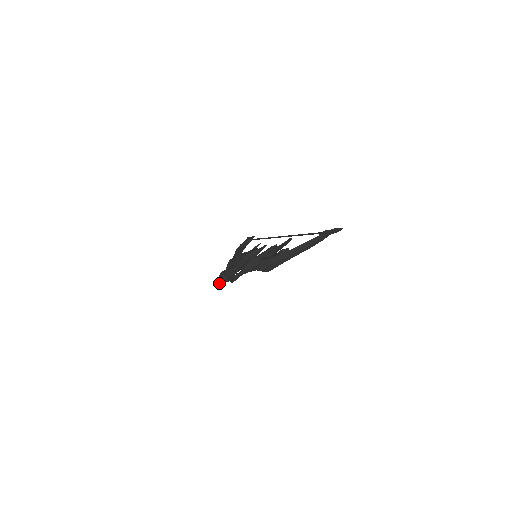
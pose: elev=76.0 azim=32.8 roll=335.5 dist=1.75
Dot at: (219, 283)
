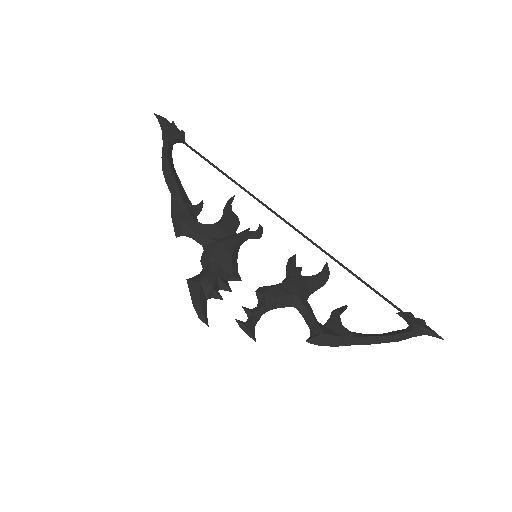
Dot at: (206, 310)
